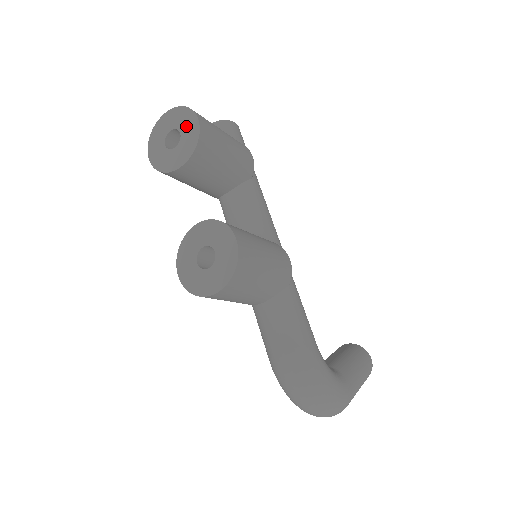
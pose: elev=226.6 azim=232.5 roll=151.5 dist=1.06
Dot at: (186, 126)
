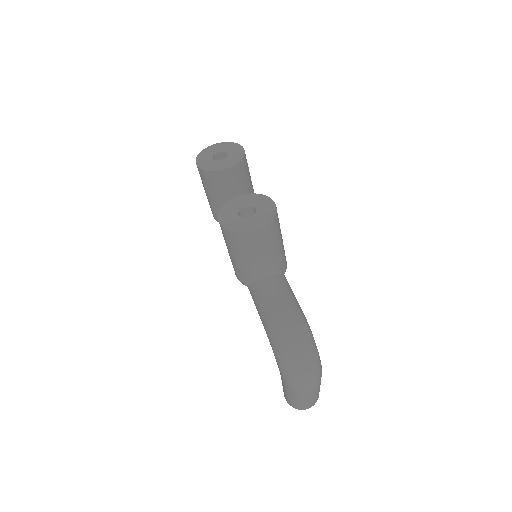
Dot at: (233, 150)
